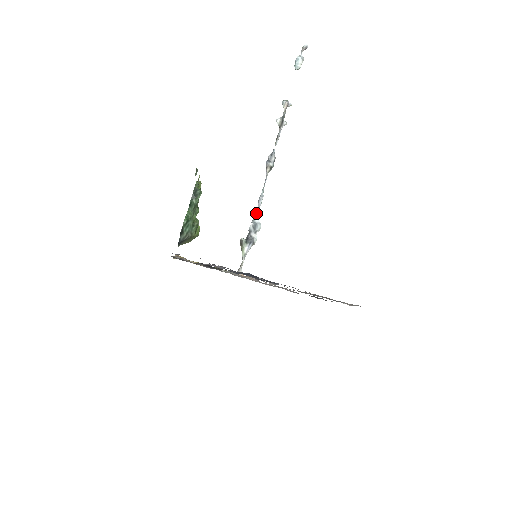
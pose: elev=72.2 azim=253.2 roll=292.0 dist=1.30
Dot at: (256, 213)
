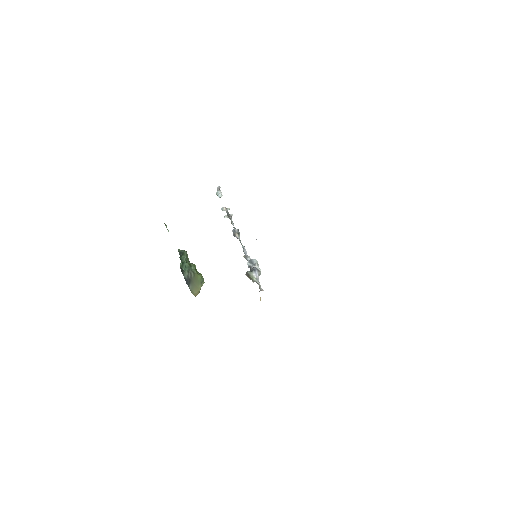
Dot at: (247, 257)
